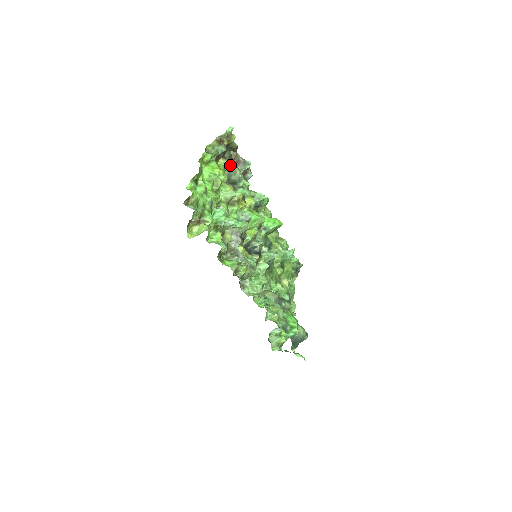
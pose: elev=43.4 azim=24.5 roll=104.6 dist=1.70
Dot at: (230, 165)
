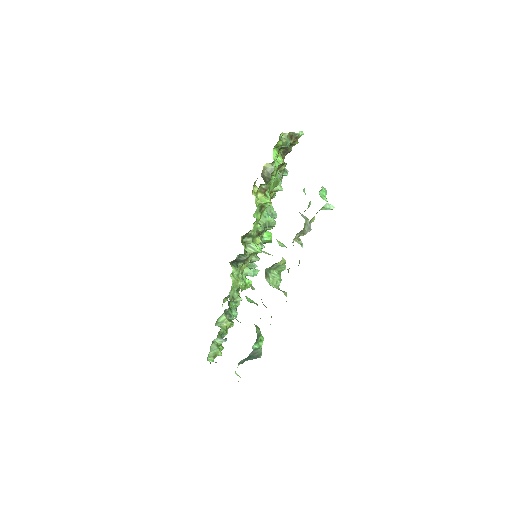
Dot at: occluded
